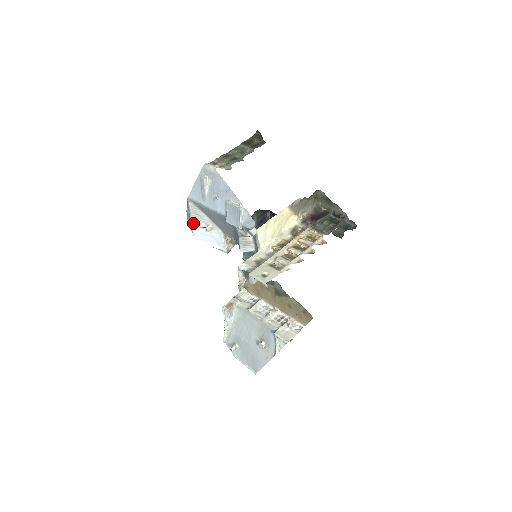
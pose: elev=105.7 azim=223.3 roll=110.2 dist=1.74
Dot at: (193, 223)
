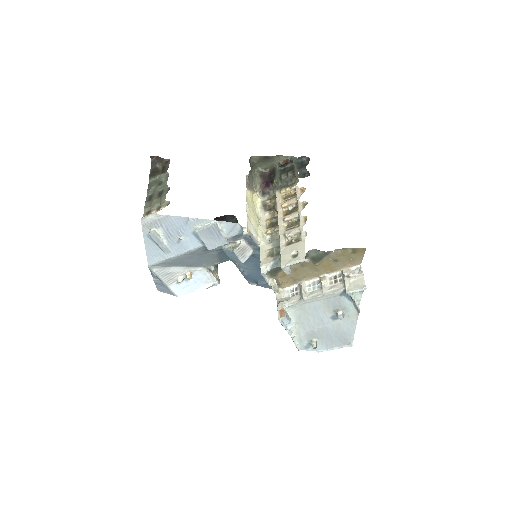
Dot at: (169, 286)
